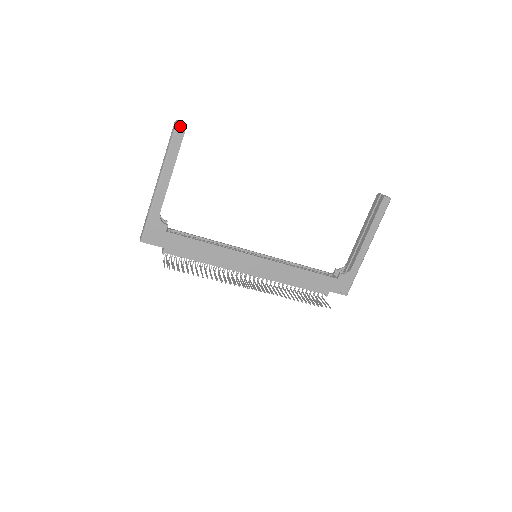
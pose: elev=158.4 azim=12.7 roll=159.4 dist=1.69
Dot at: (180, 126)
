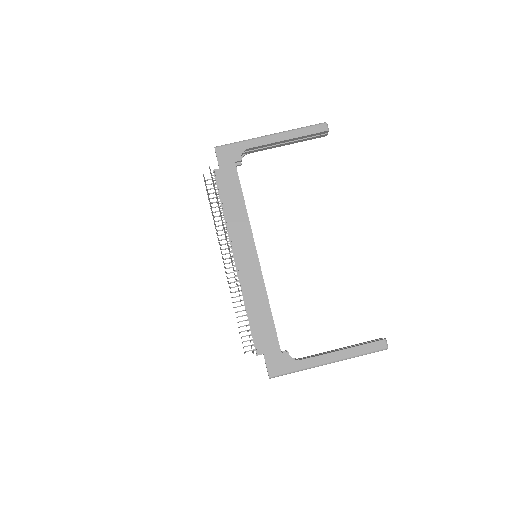
Dot at: (325, 126)
